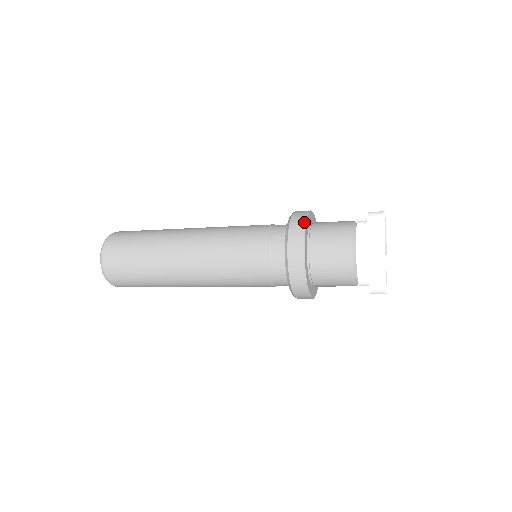
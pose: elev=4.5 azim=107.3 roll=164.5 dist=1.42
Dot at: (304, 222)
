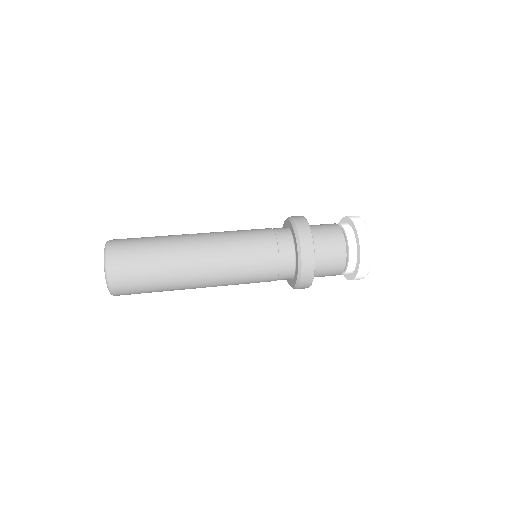
Dot at: (311, 235)
